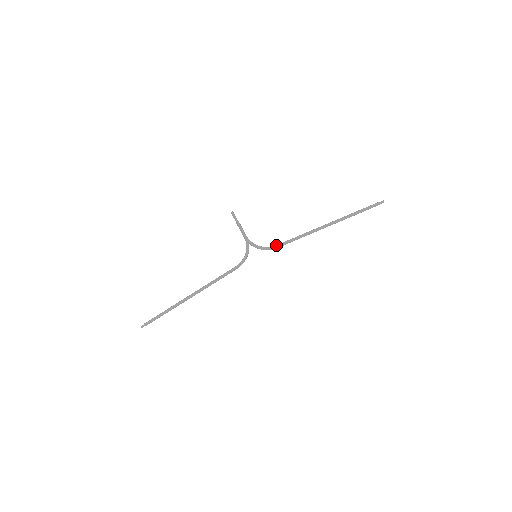
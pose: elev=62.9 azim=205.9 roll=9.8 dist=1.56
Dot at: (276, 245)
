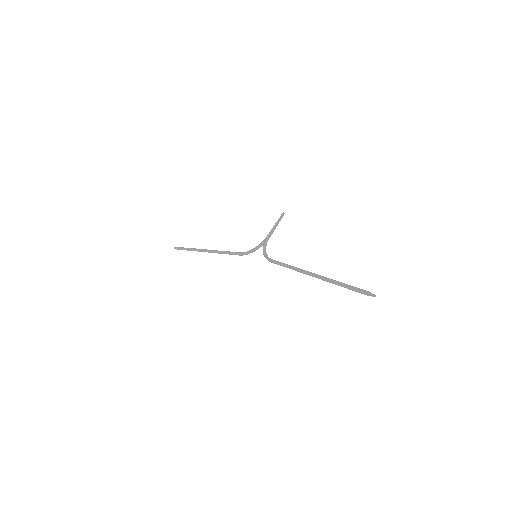
Dot at: occluded
